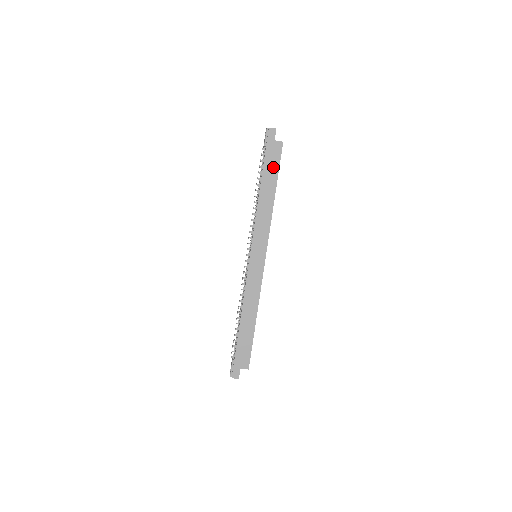
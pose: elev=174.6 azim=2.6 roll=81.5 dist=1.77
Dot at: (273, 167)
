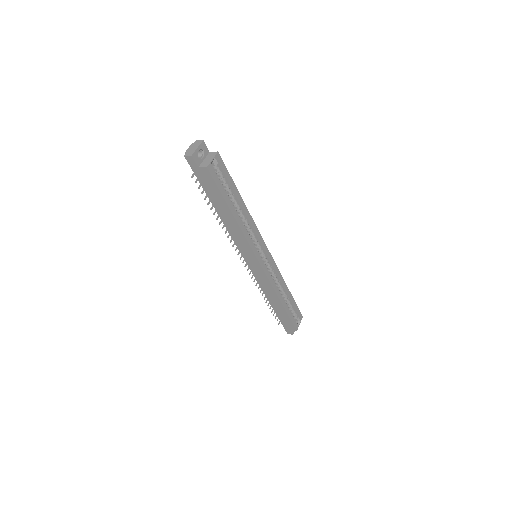
Dot at: (214, 192)
